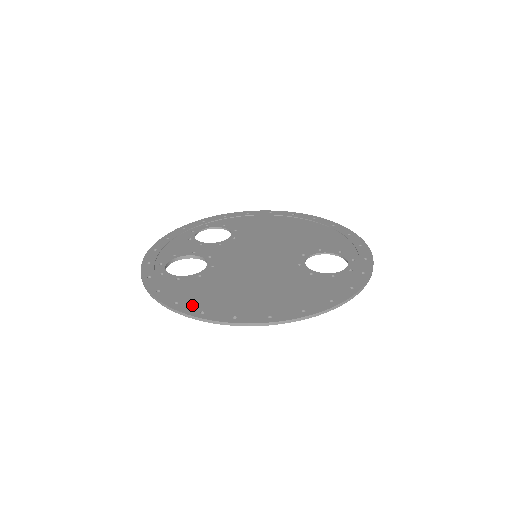
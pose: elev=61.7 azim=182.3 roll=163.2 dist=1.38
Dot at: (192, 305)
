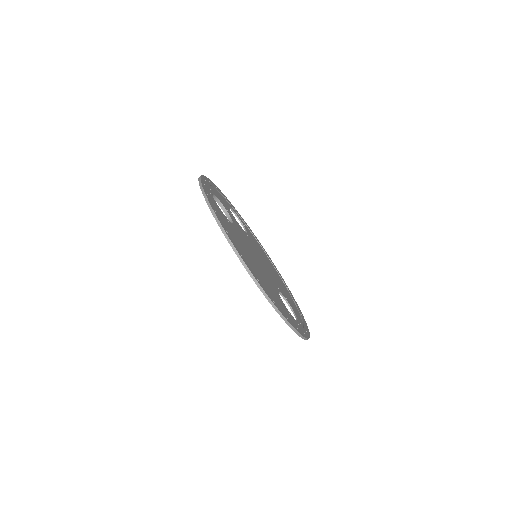
Dot at: occluded
